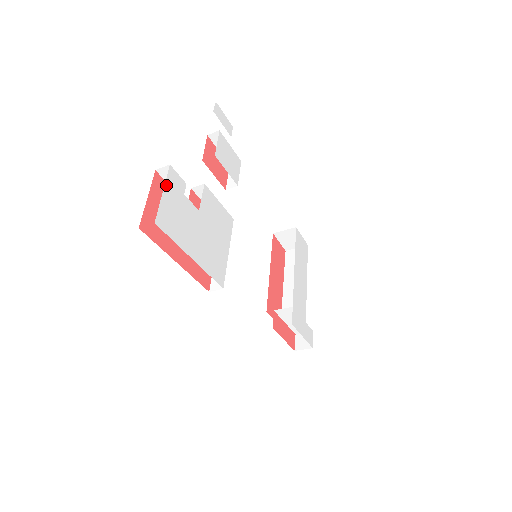
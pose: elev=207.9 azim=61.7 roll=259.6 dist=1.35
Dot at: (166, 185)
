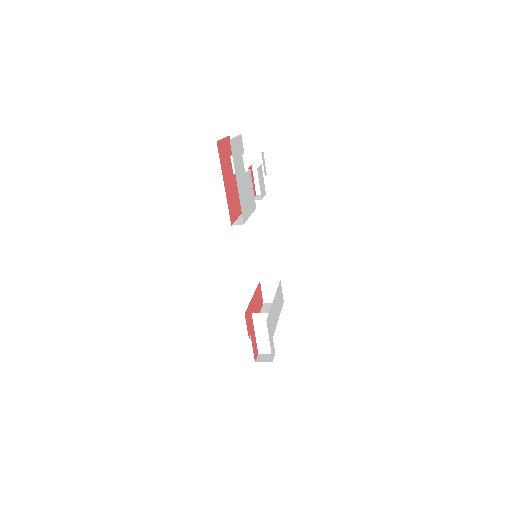
Dot at: (238, 137)
